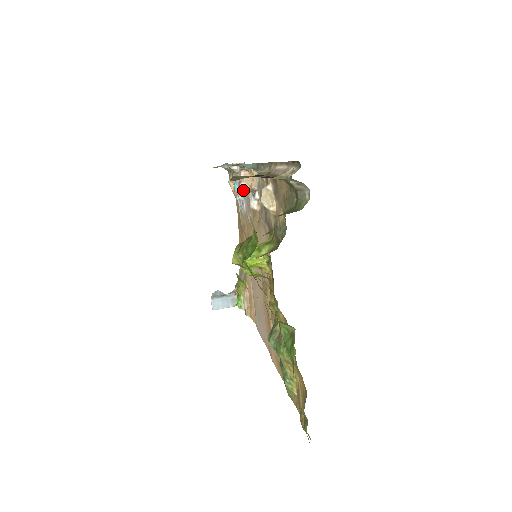
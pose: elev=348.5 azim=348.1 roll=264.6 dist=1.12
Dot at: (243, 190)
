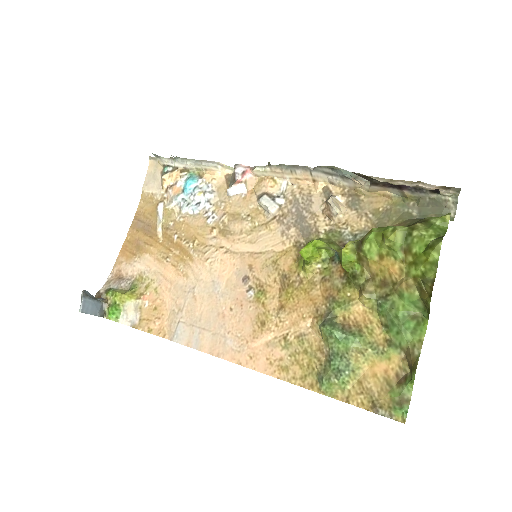
Dot at: (233, 191)
